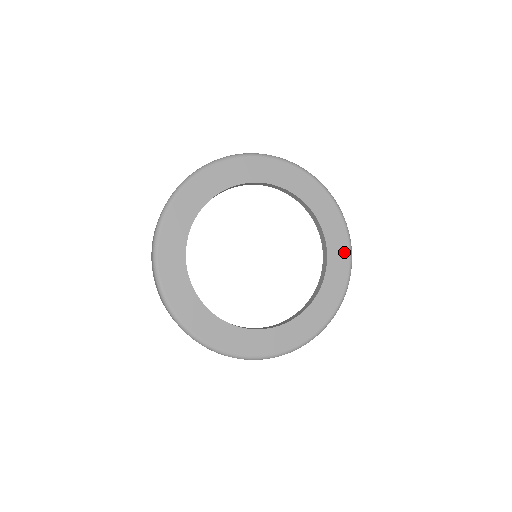
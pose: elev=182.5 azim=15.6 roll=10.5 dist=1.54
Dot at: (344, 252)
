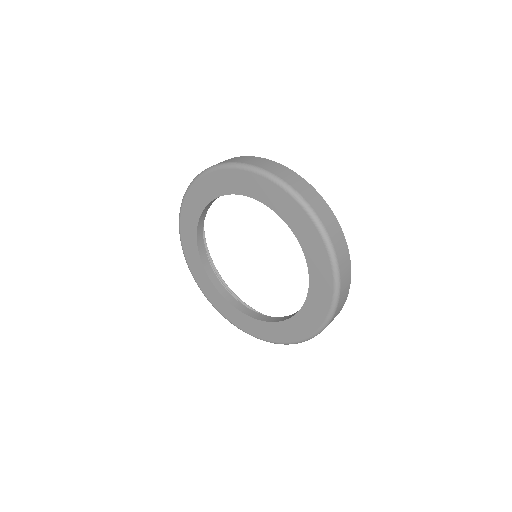
Dot at: (323, 257)
